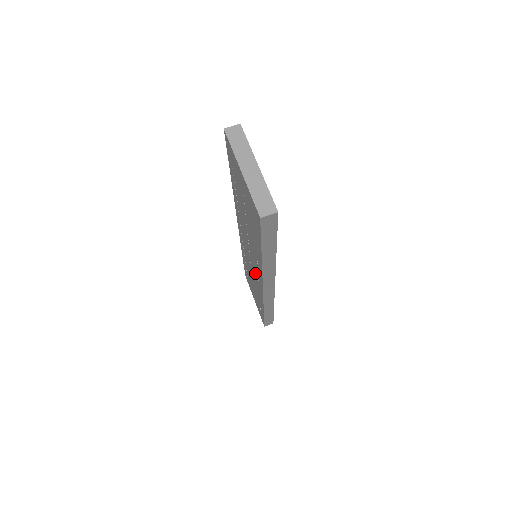
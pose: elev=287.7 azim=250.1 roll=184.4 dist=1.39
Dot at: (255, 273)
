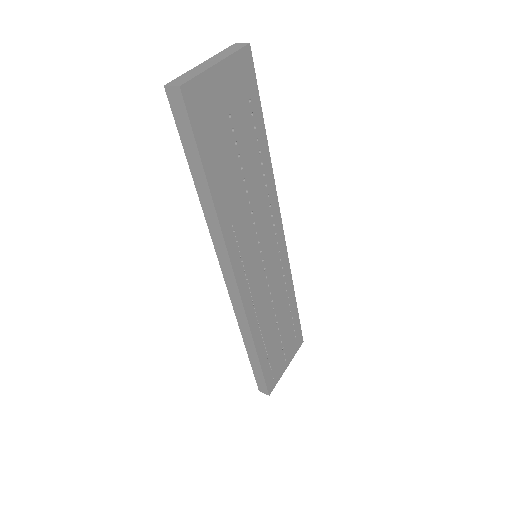
Dot at: occluded
